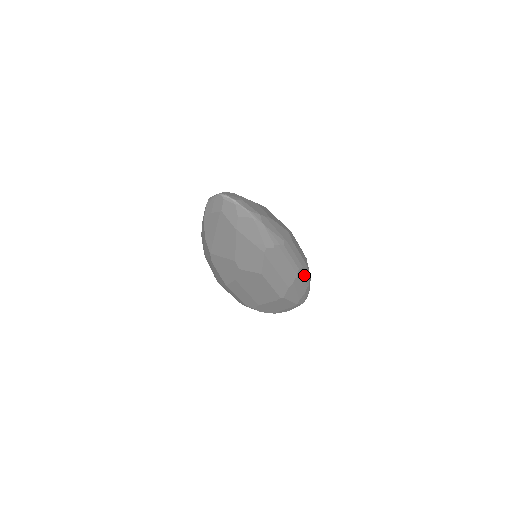
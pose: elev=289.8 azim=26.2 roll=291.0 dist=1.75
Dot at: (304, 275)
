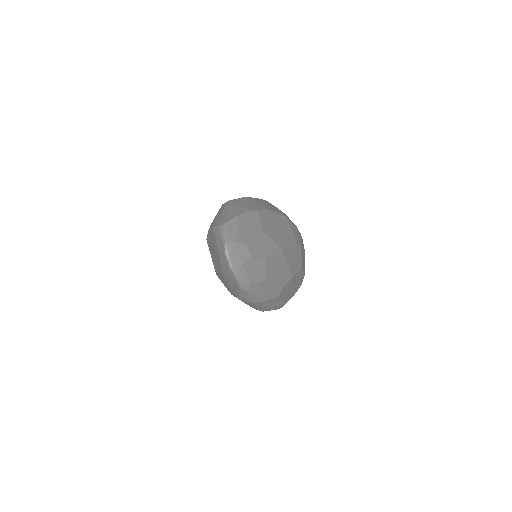
Dot at: (276, 308)
